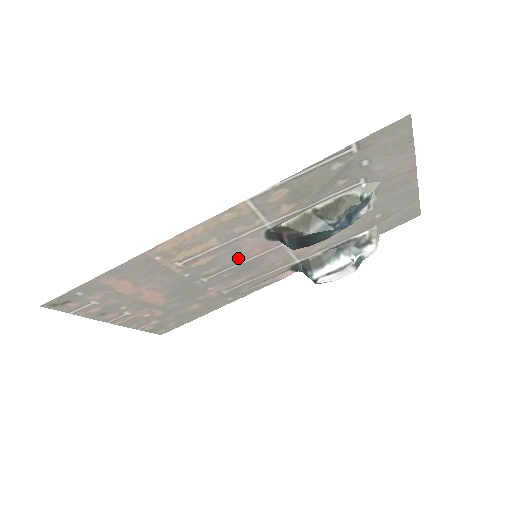
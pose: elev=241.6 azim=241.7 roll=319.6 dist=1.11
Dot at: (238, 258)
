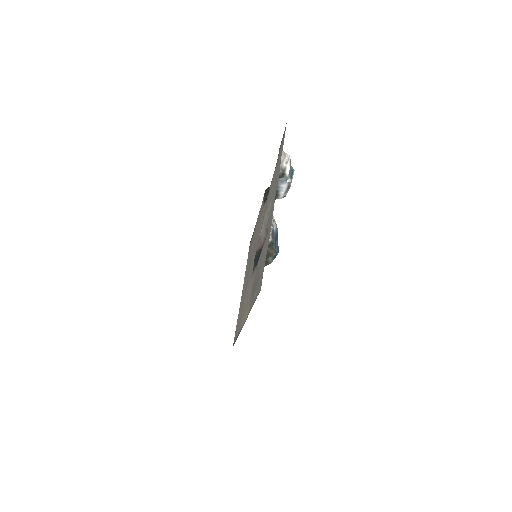
Dot at: occluded
